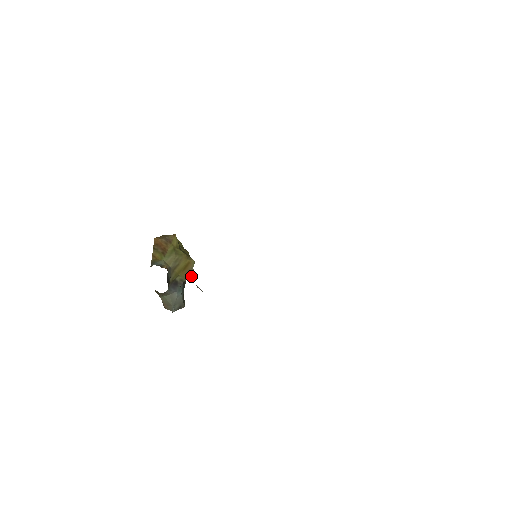
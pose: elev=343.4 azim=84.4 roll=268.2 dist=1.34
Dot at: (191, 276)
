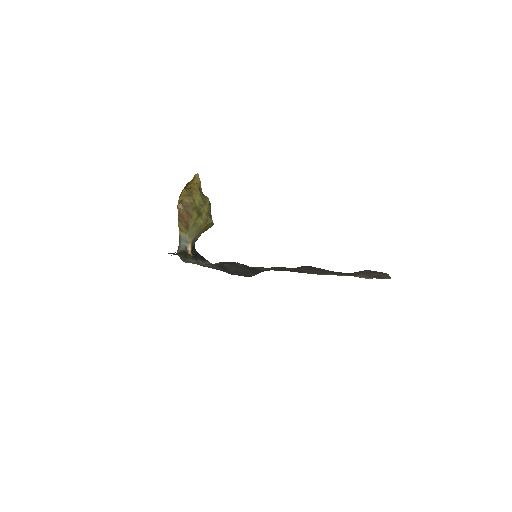
Dot at: occluded
